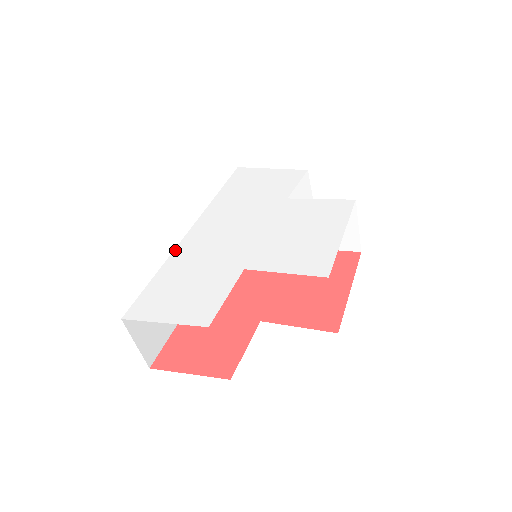
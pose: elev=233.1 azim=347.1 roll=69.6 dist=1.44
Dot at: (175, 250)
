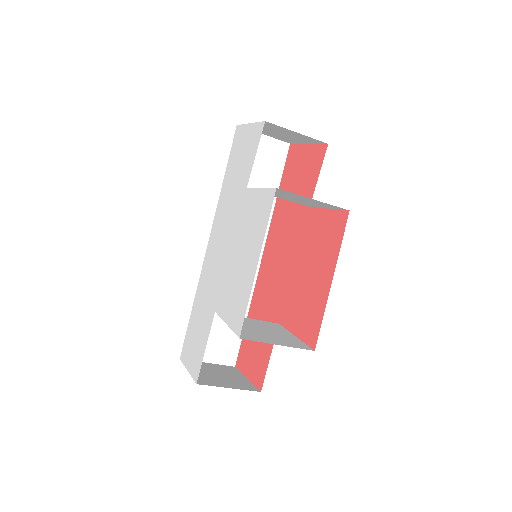
Dot at: (200, 276)
